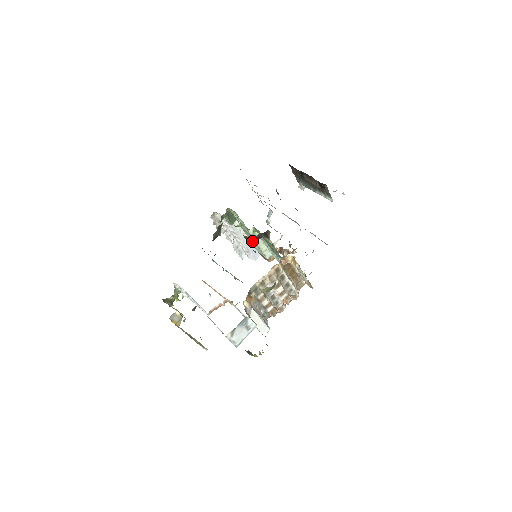
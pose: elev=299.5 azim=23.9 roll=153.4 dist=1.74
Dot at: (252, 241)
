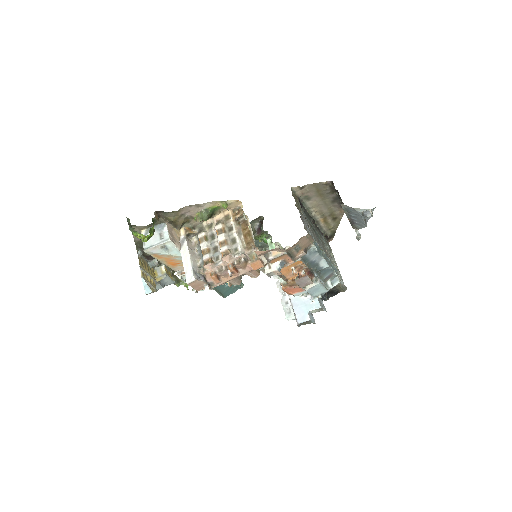
Dot at: (253, 233)
